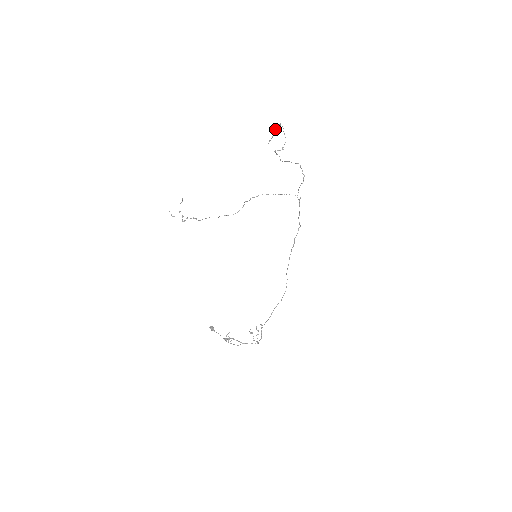
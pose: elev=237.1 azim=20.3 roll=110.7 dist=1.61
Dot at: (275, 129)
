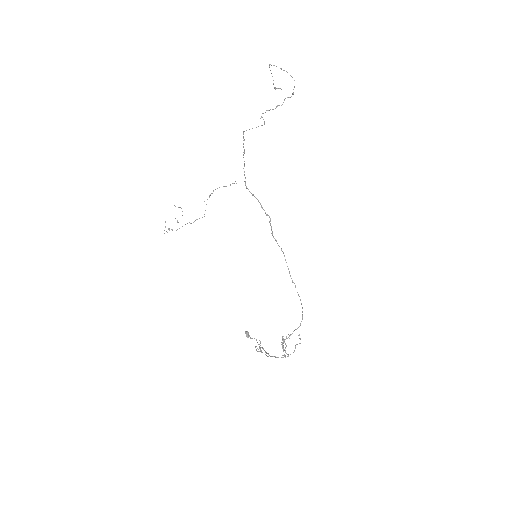
Dot at: occluded
